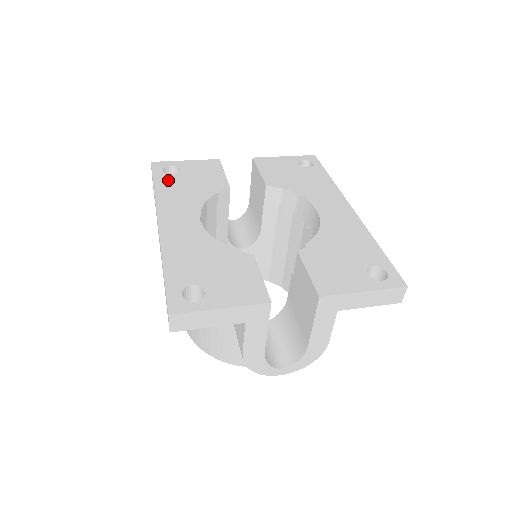
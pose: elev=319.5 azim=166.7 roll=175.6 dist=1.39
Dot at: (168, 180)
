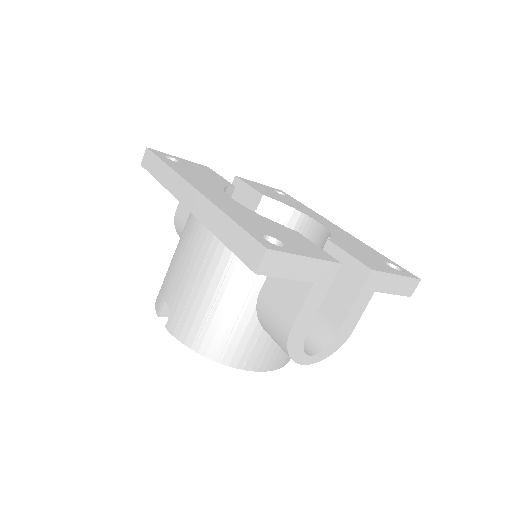
Dot at: (175, 164)
